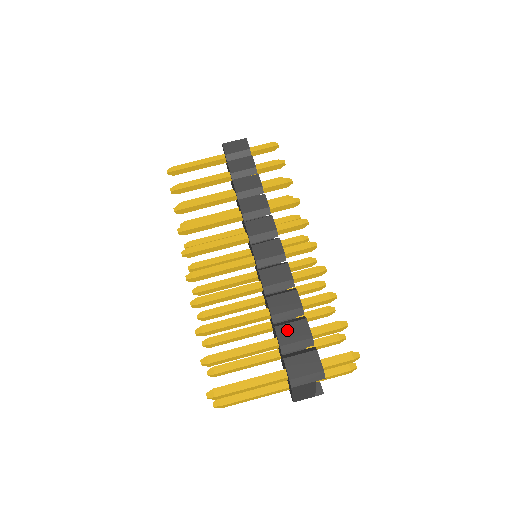
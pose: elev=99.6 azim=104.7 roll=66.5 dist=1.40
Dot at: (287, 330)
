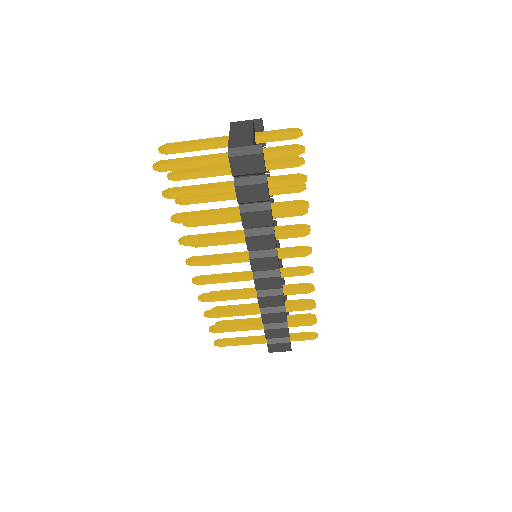
Dot at: (273, 332)
